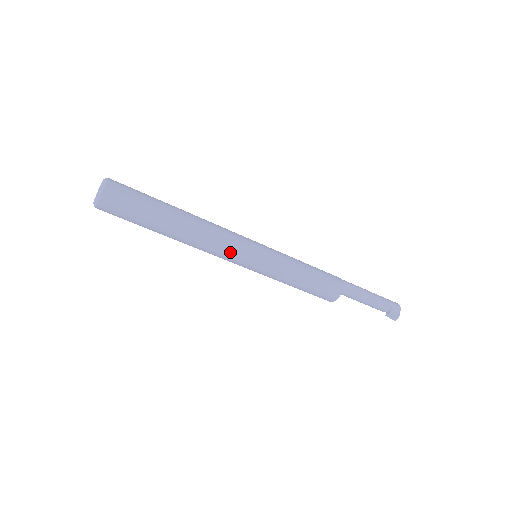
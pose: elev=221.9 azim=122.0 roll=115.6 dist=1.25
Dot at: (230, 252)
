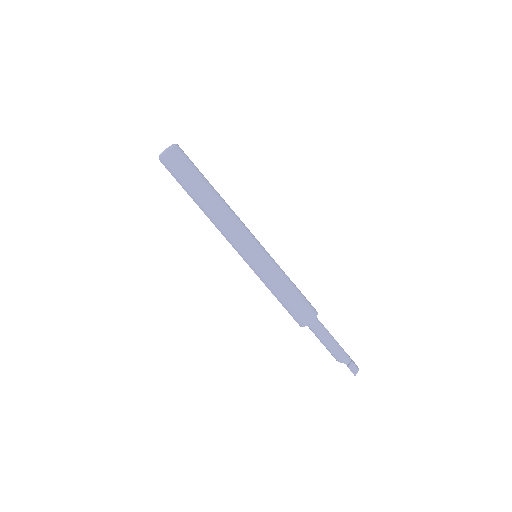
Dot at: (244, 232)
